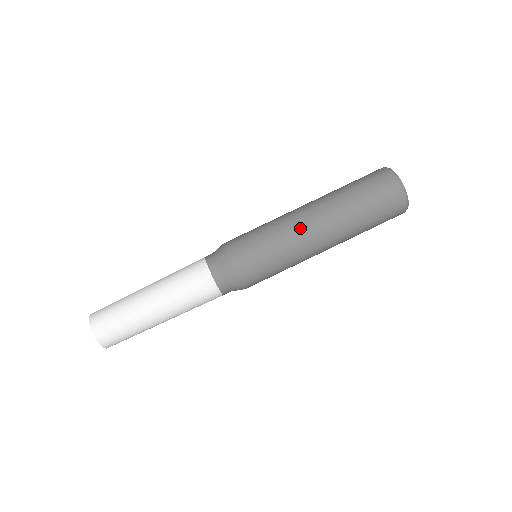
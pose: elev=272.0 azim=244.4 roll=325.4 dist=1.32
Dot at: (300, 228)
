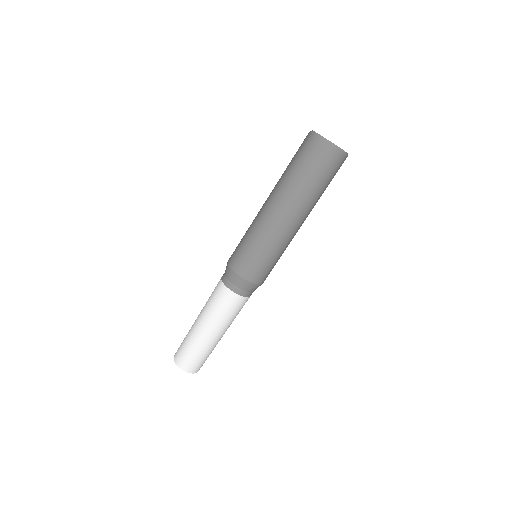
Dot at: (271, 223)
